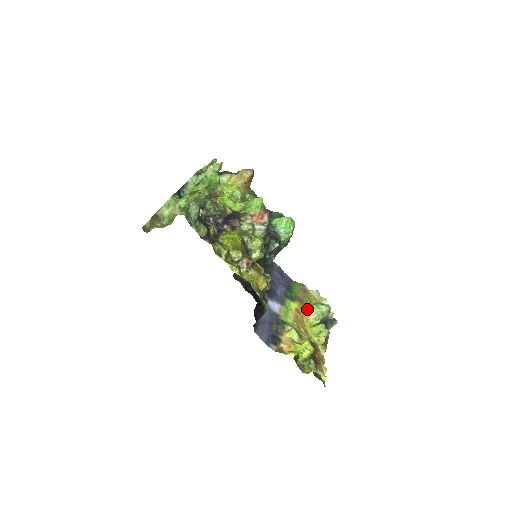
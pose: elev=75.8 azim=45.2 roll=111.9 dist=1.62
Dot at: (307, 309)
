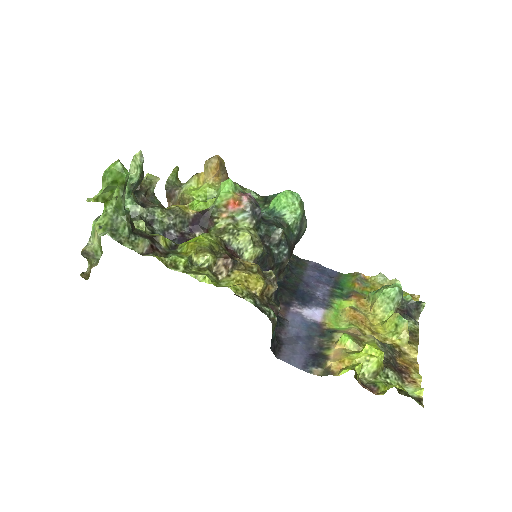
Dot at: (370, 302)
